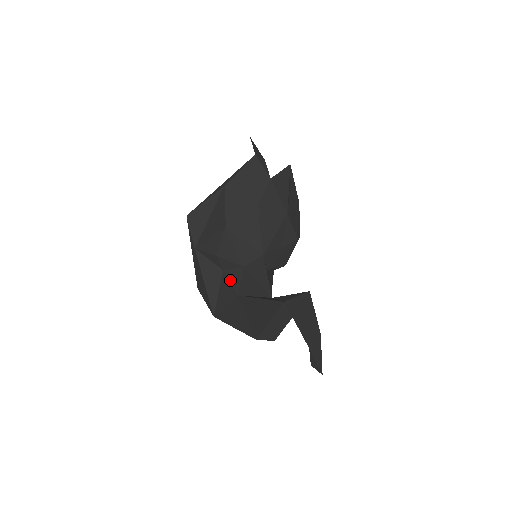
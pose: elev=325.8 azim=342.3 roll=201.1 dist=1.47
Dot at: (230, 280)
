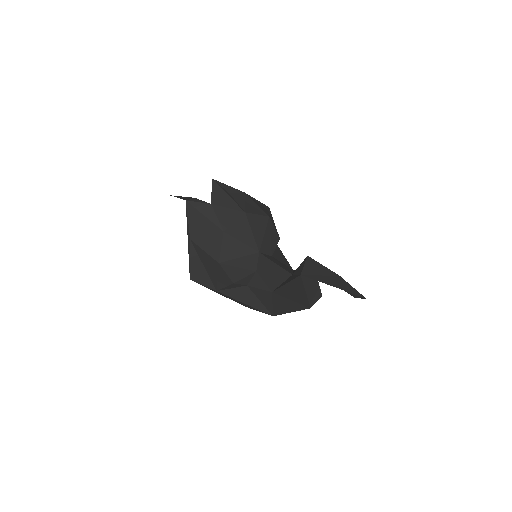
Dot at: (257, 288)
